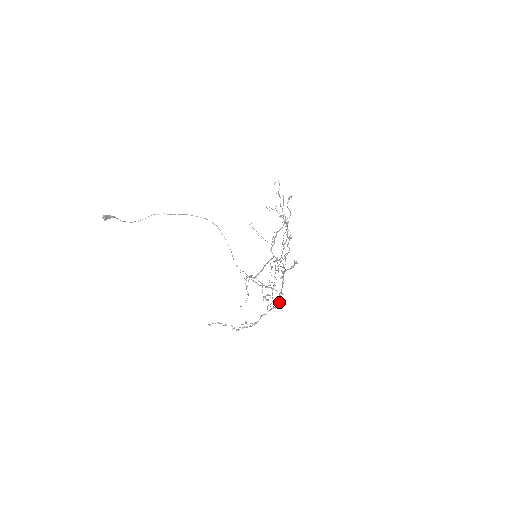
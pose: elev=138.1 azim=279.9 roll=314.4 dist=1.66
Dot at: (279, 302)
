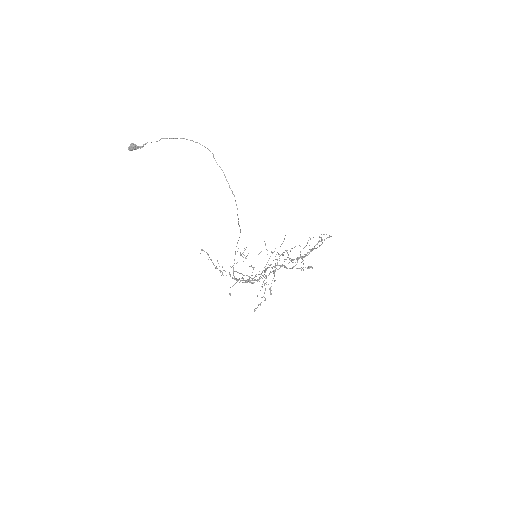
Dot at: (251, 283)
